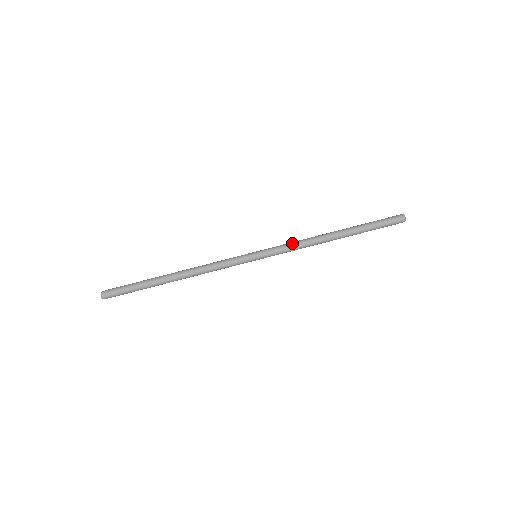
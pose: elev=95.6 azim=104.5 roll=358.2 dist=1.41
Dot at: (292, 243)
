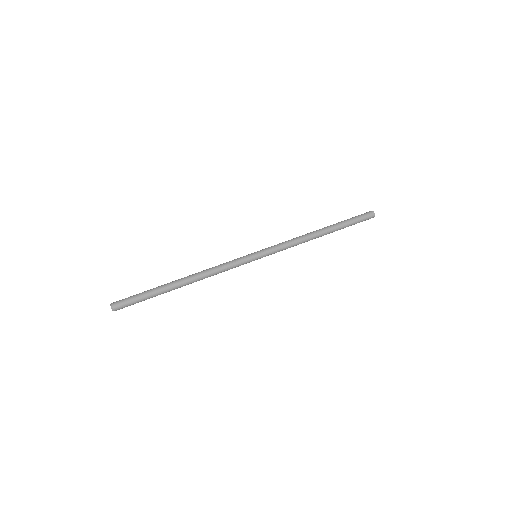
Dot at: (286, 241)
